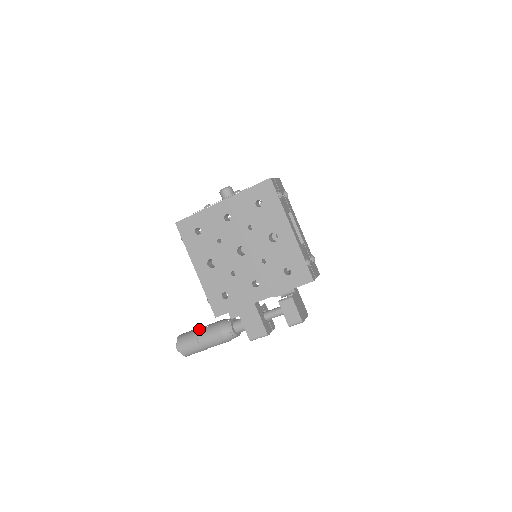
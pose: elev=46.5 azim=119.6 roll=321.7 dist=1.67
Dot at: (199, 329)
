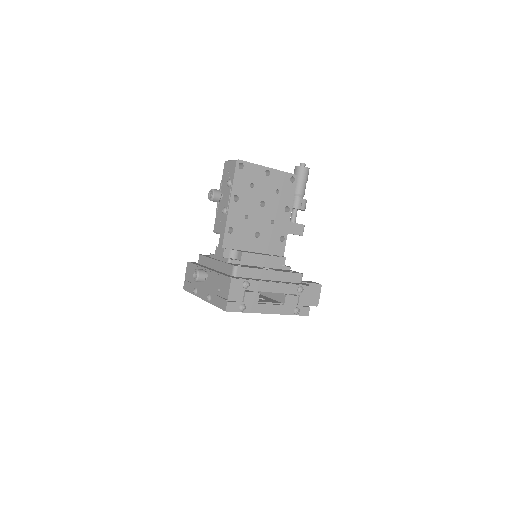
Dot at: occluded
